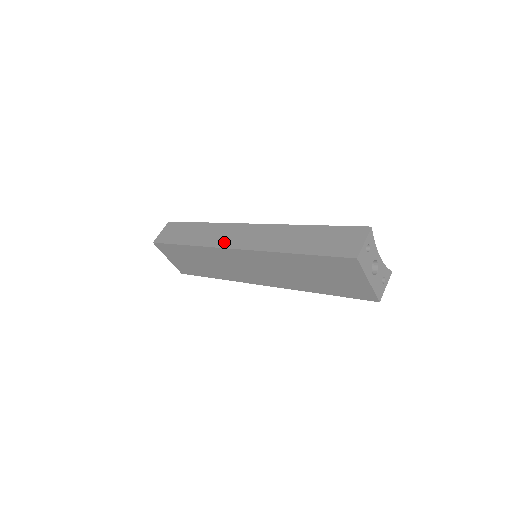
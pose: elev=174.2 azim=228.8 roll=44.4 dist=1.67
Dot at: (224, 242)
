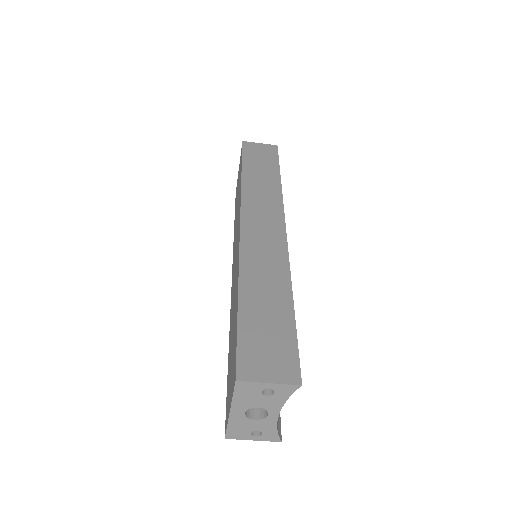
Dot at: (250, 209)
